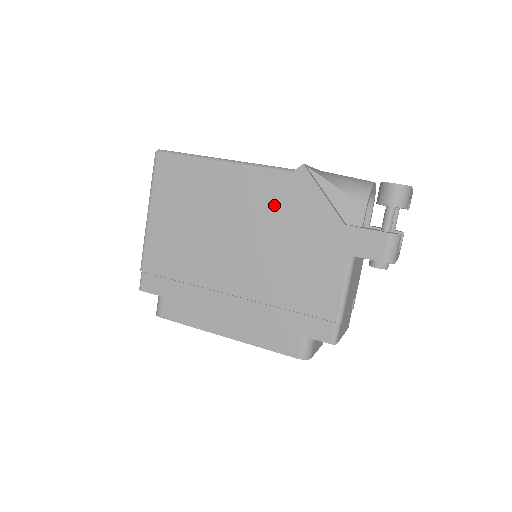
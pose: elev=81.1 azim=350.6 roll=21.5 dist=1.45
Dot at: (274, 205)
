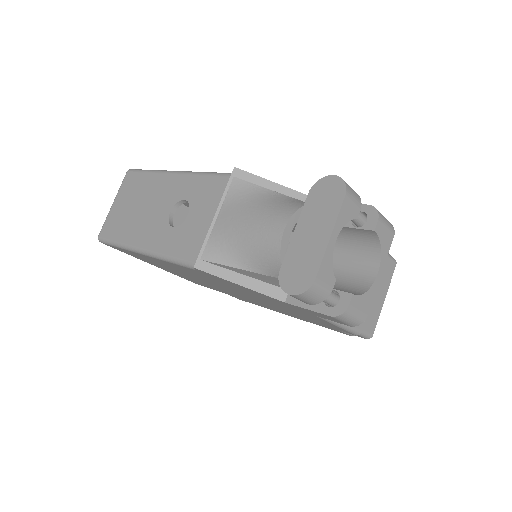
Dot at: occluded
